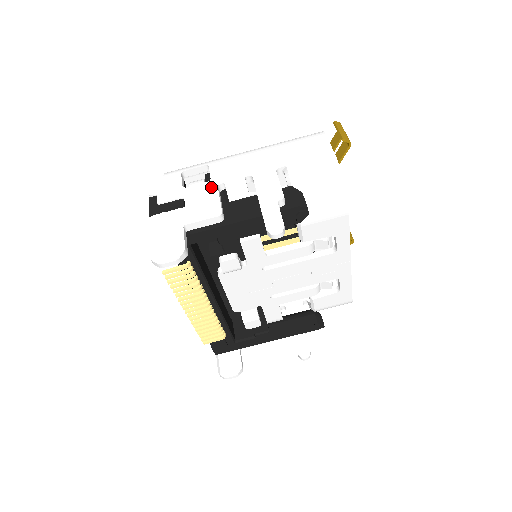
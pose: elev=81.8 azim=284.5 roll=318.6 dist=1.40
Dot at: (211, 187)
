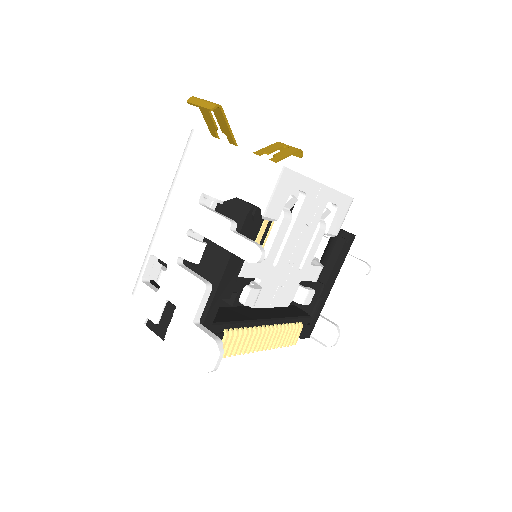
Dot at: (174, 270)
